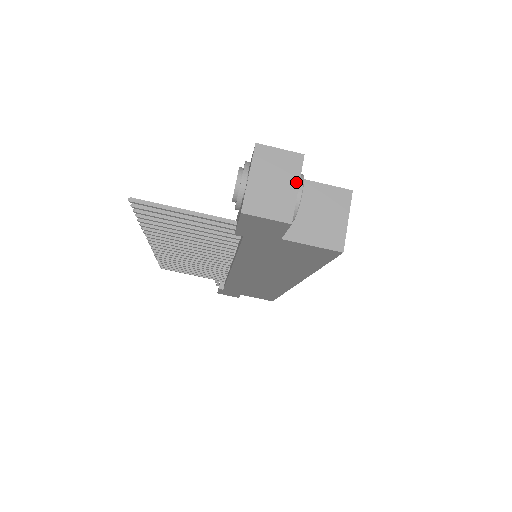
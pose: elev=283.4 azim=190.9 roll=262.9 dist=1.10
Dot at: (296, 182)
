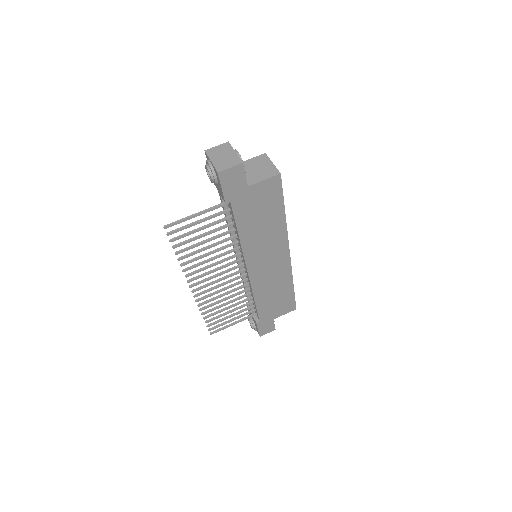
Dot at: (233, 151)
